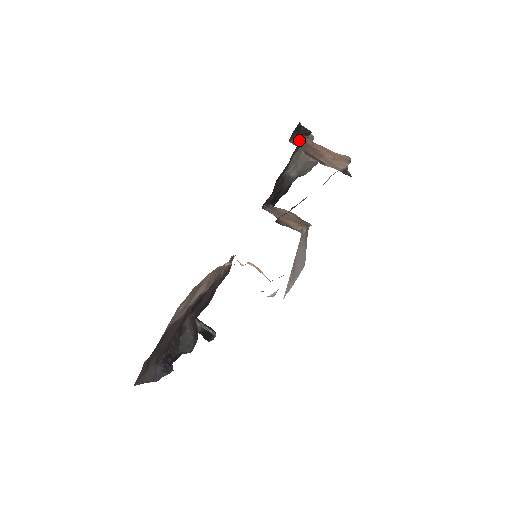
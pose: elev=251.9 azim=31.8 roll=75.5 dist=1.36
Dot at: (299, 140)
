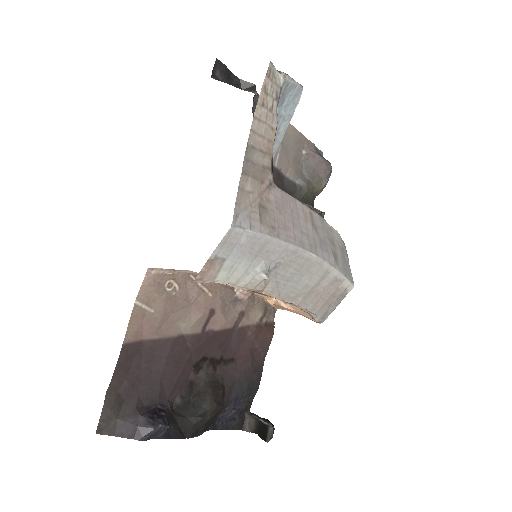
Dot at: occluded
